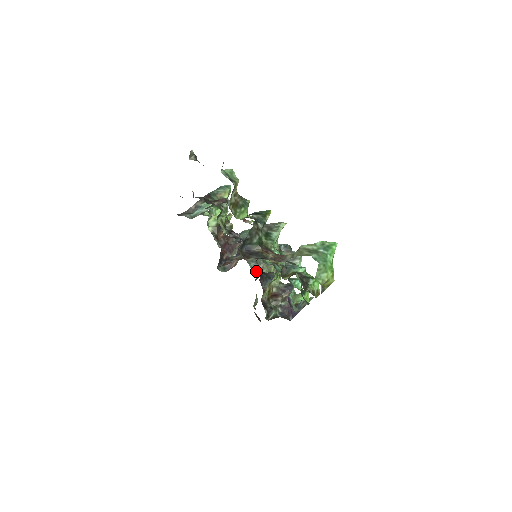
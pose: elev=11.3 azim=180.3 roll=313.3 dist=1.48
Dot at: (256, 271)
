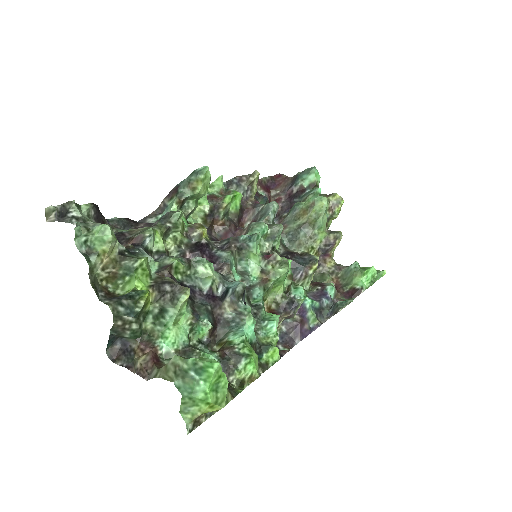
Dot at: (290, 249)
